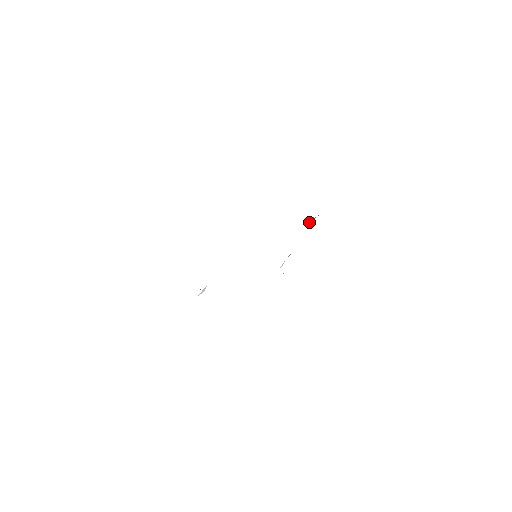
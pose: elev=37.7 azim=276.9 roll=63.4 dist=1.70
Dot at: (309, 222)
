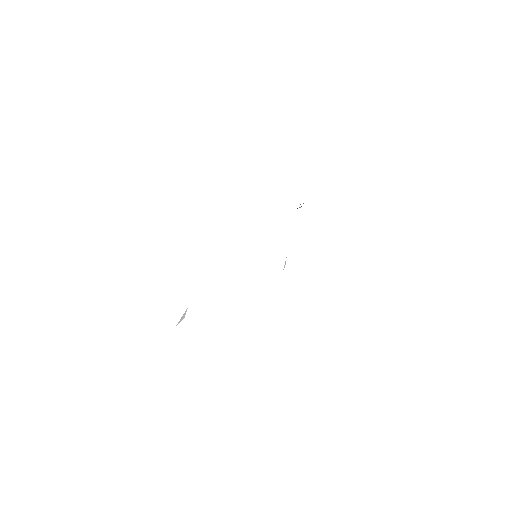
Dot at: occluded
